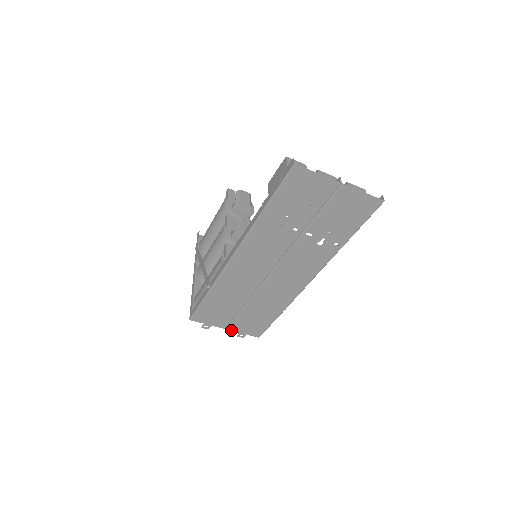
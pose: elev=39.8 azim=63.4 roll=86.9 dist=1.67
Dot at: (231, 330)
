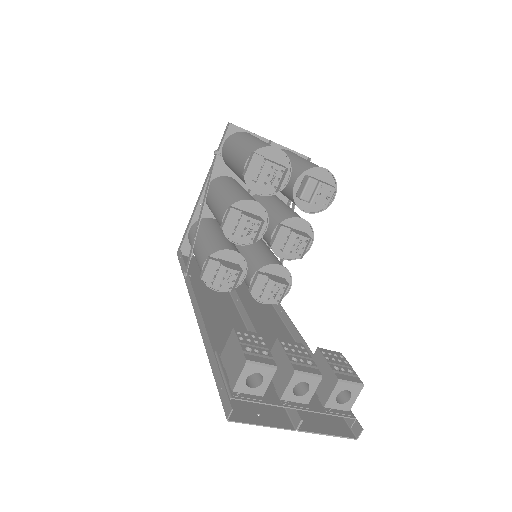
Dot at: occluded
